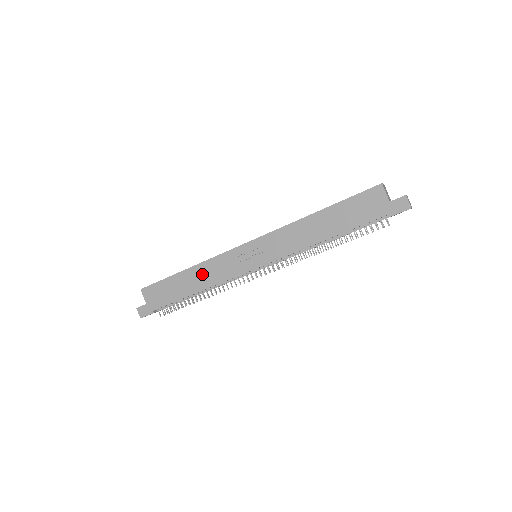
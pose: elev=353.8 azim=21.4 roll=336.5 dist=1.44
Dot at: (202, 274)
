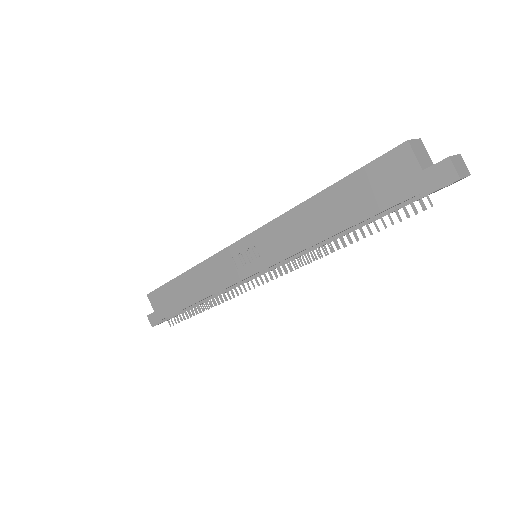
Dot at: (199, 279)
